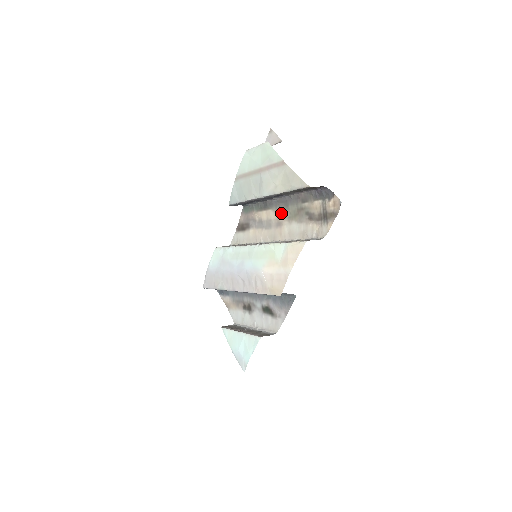
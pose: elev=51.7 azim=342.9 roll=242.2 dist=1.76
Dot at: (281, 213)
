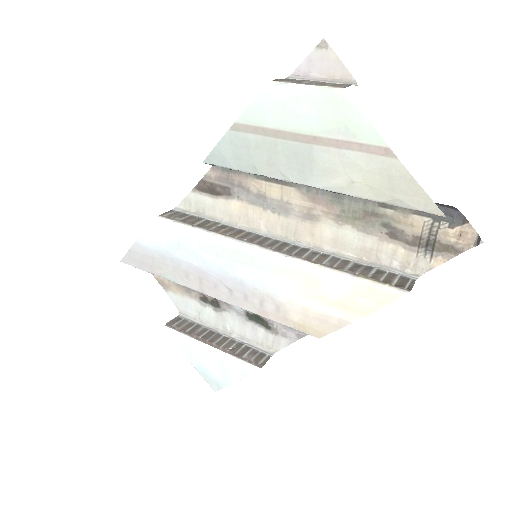
Dot at: (320, 203)
